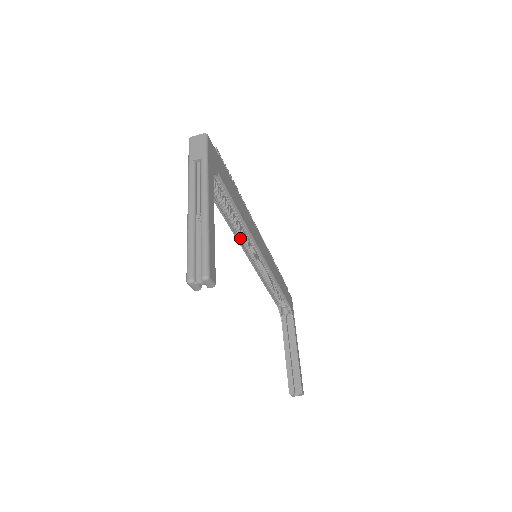
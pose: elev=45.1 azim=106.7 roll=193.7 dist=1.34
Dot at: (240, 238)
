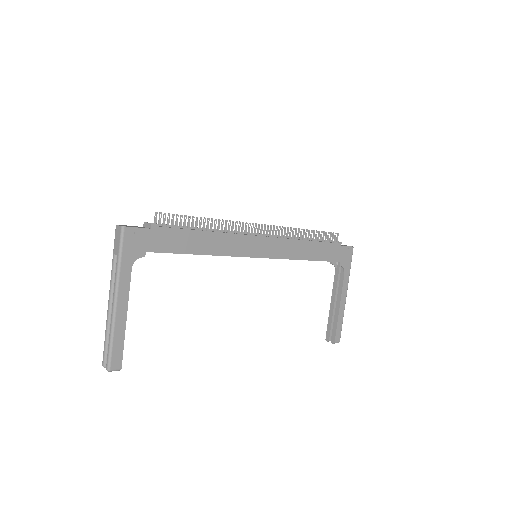
Dot at: occluded
